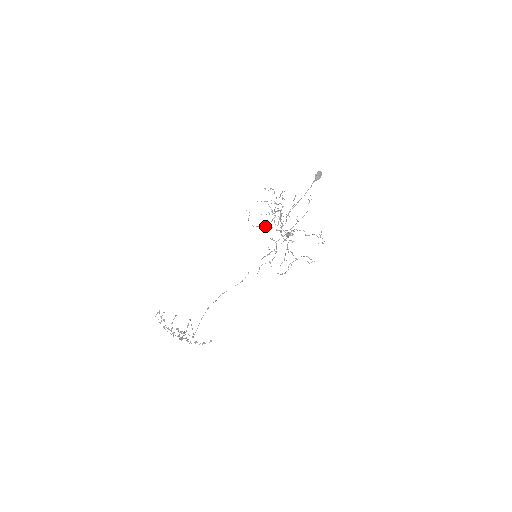
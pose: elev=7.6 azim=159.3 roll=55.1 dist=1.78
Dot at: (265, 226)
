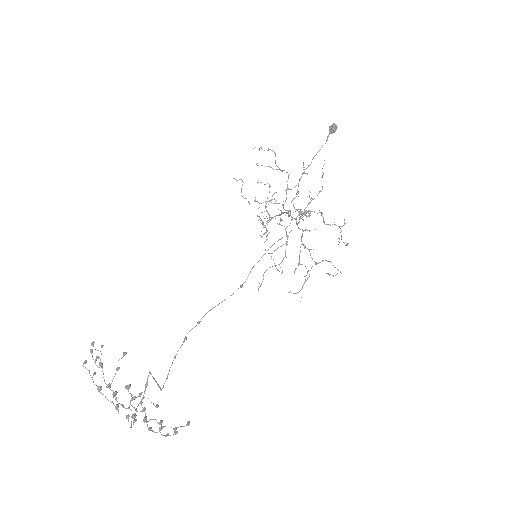
Dot at: (267, 201)
